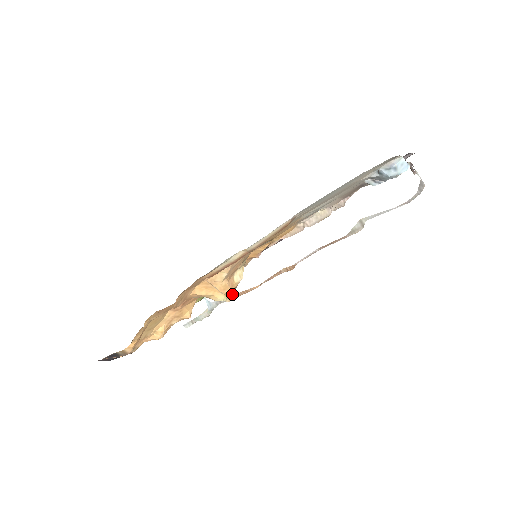
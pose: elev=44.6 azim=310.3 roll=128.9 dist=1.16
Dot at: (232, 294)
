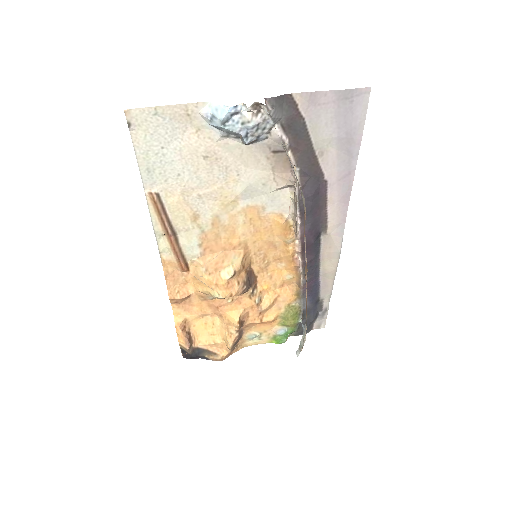
Dot at: (229, 292)
